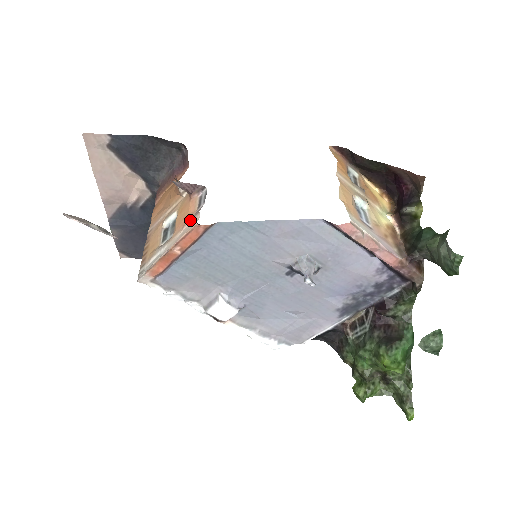
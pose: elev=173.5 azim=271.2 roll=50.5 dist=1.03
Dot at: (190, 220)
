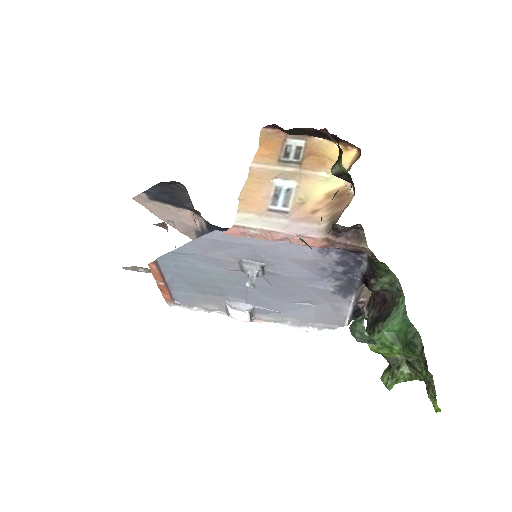
Dot at: occluded
